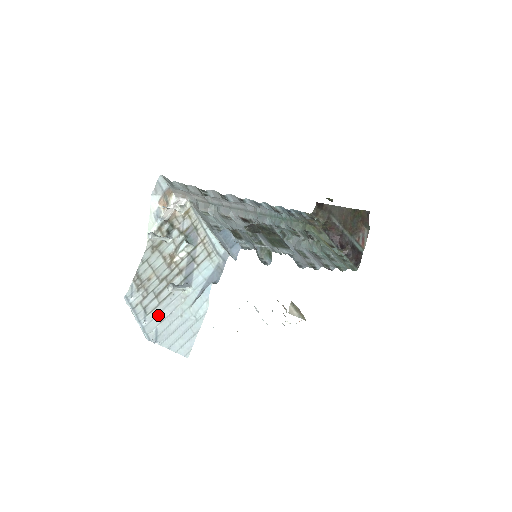
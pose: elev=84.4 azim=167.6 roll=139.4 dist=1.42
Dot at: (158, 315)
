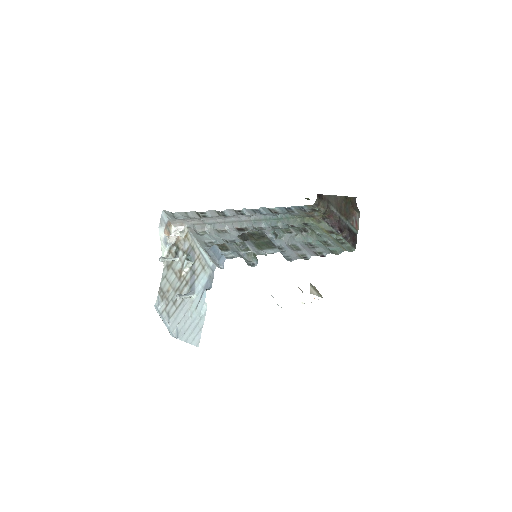
Dot at: (177, 317)
